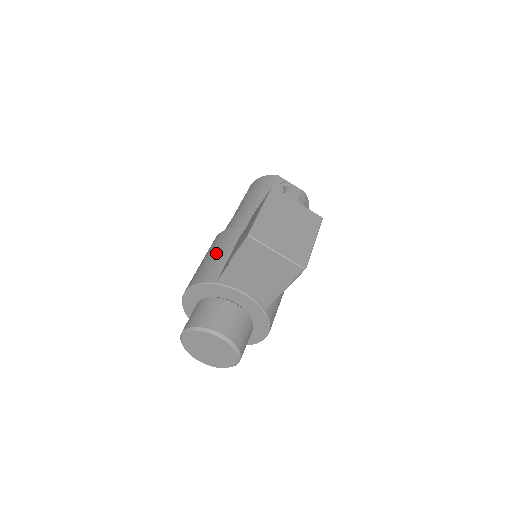
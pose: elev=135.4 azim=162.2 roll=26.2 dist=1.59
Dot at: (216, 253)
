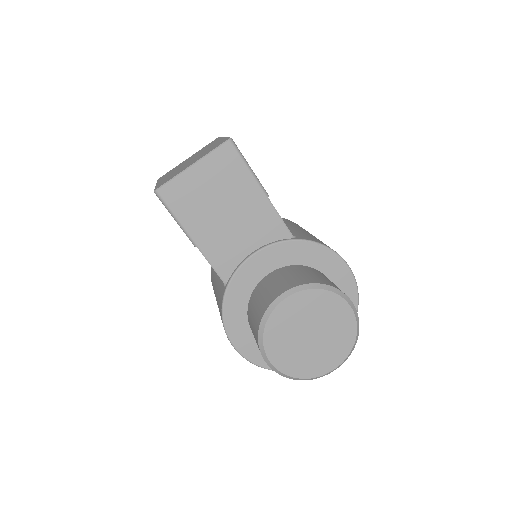
Dot at: (215, 290)
